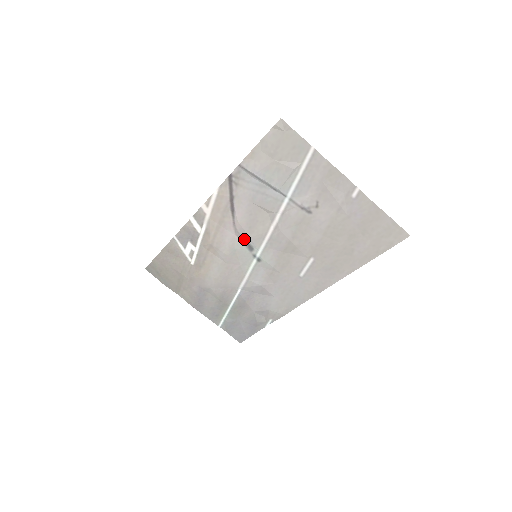
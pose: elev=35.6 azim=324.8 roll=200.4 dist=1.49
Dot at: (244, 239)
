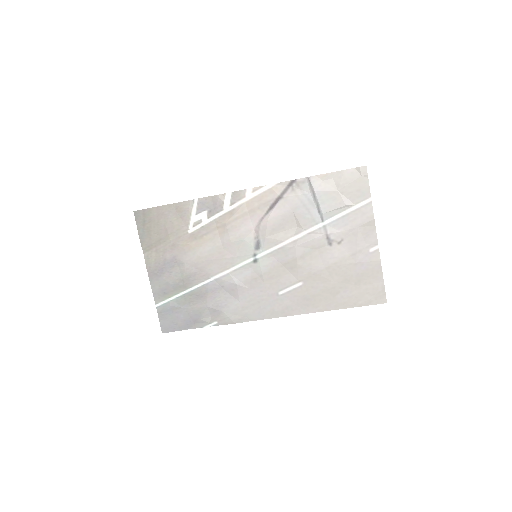
Dot at: (259, 236)
